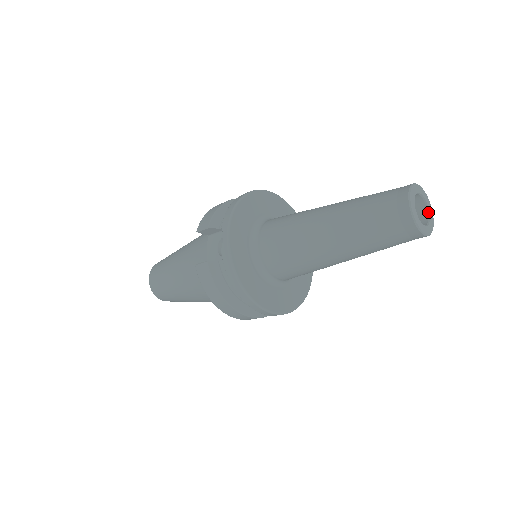
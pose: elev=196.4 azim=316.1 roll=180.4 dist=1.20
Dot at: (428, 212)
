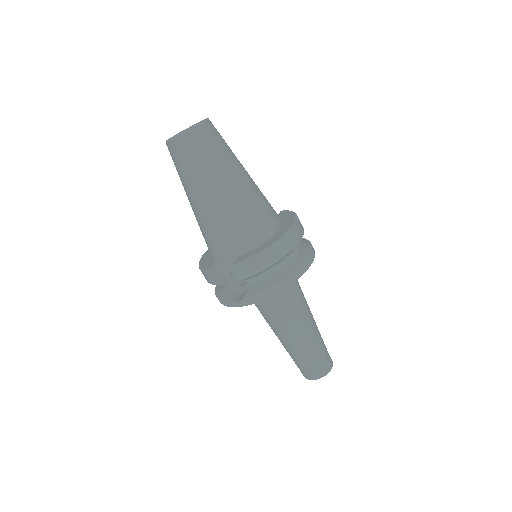
Dot at: occluded
